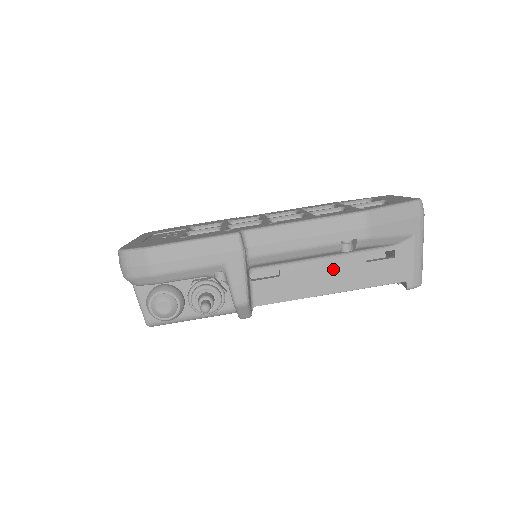
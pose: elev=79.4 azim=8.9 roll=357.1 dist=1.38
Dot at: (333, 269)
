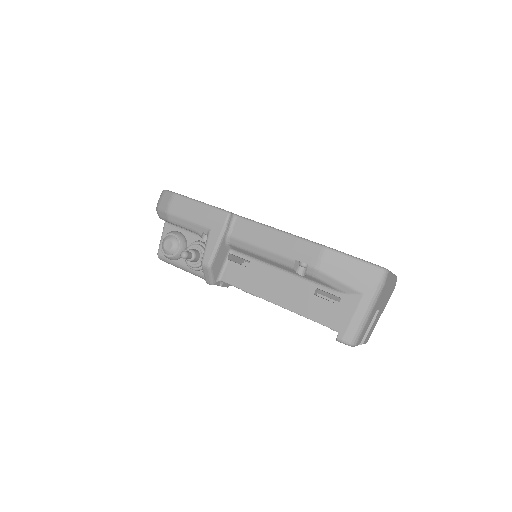
Dot at: (287, 285)
